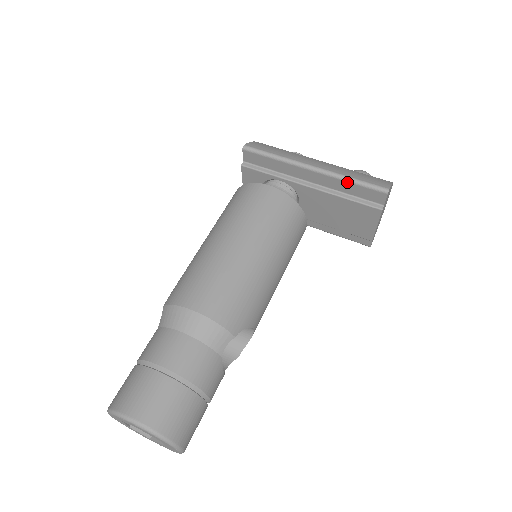
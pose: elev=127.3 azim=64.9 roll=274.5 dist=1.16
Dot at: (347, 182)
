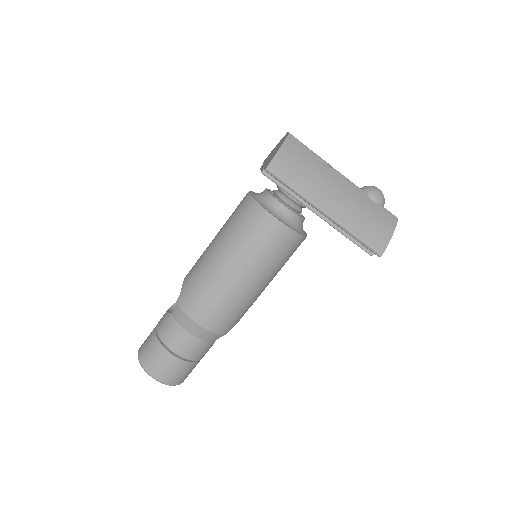
Dot at: (350, 235)
